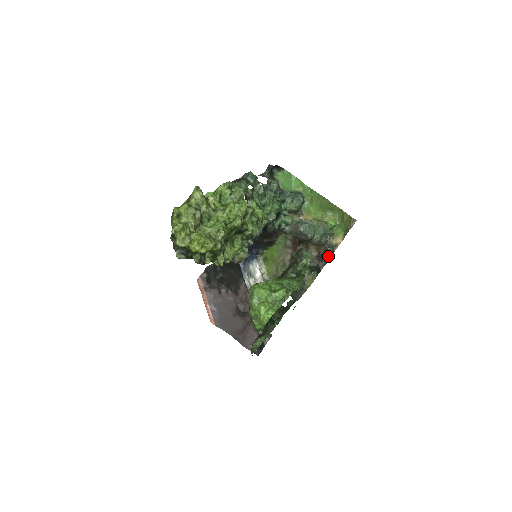
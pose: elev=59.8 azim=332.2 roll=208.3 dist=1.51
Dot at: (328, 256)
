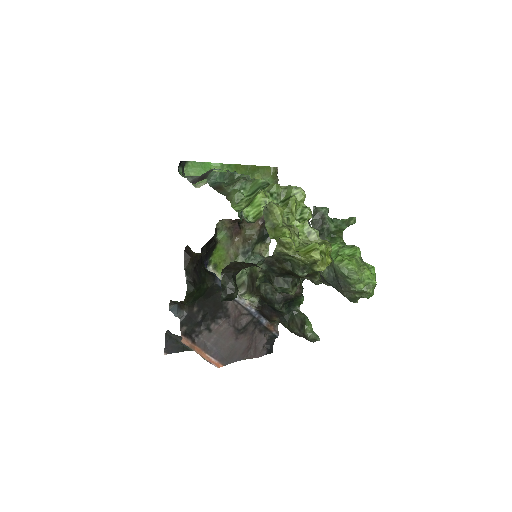
Dot at: occluded
